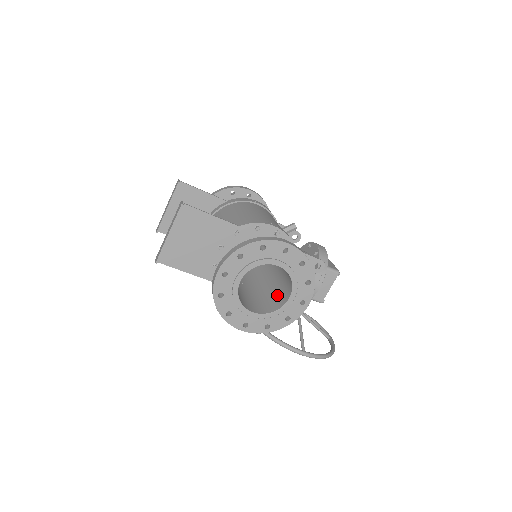
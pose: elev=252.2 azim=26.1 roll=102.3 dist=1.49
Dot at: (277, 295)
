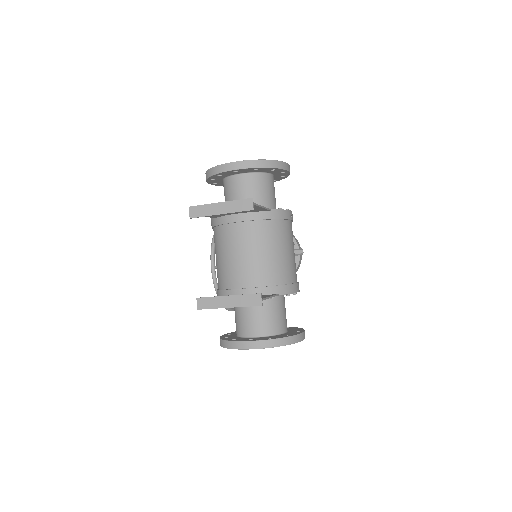
Dot at: occluded
